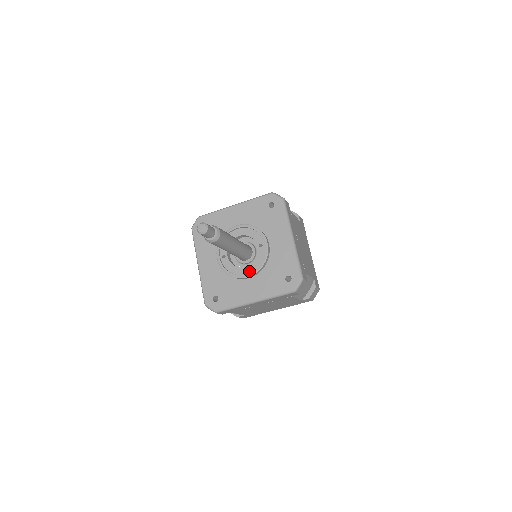
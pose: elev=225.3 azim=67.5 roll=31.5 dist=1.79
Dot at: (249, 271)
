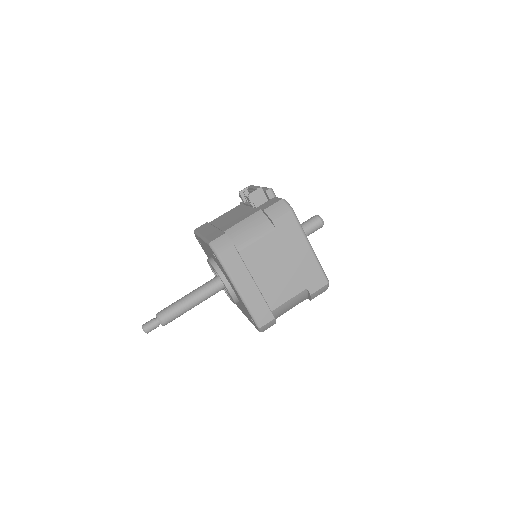
Dot at: occluded
